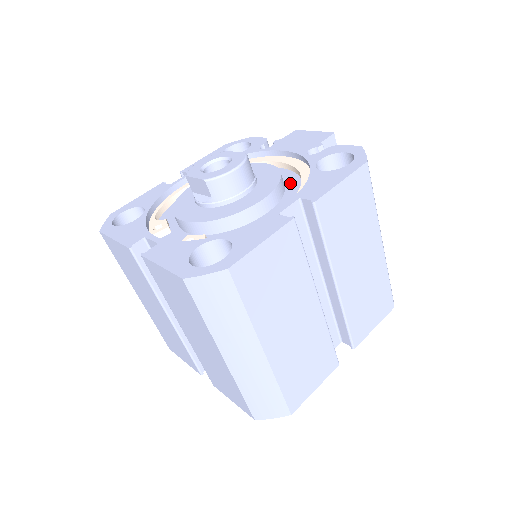
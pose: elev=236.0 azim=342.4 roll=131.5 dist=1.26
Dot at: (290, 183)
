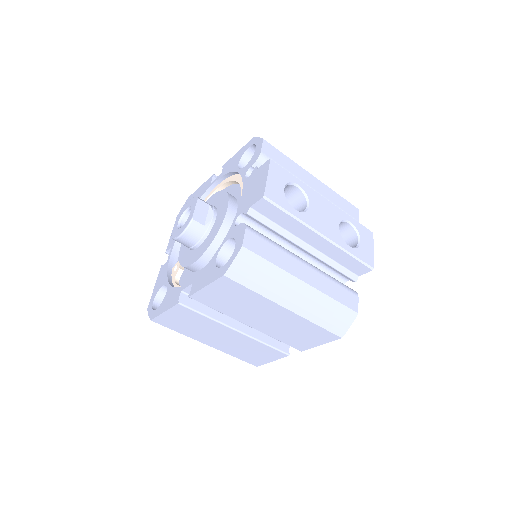
Dot at: occluded
